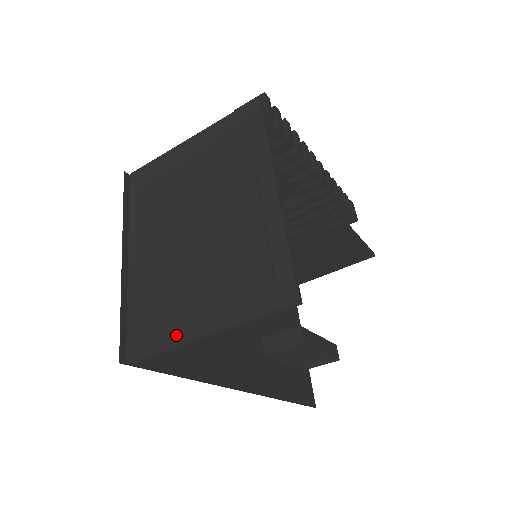
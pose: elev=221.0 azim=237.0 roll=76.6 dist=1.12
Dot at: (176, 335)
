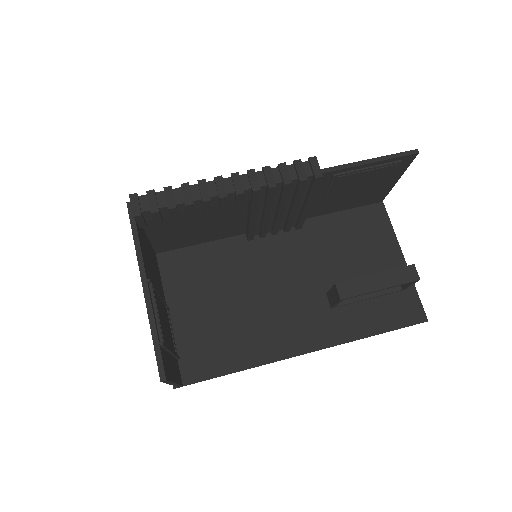
Dot at: occluded
